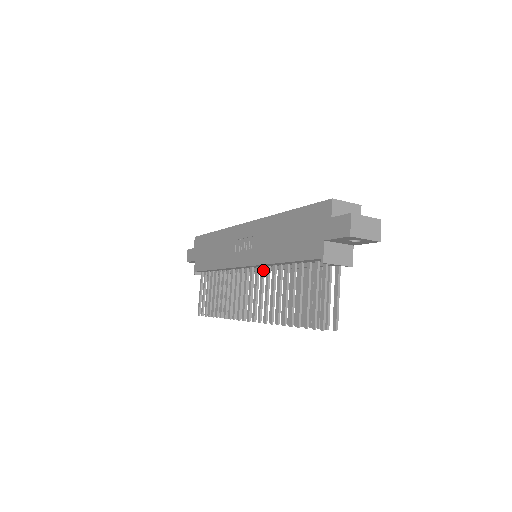
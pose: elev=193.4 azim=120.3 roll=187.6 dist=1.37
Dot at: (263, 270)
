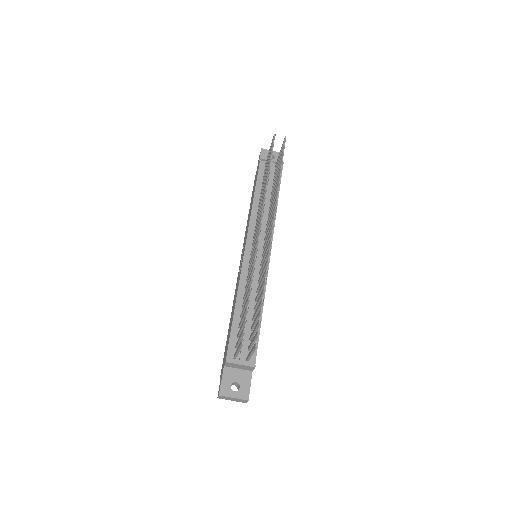
Dot at: (255, 227)
